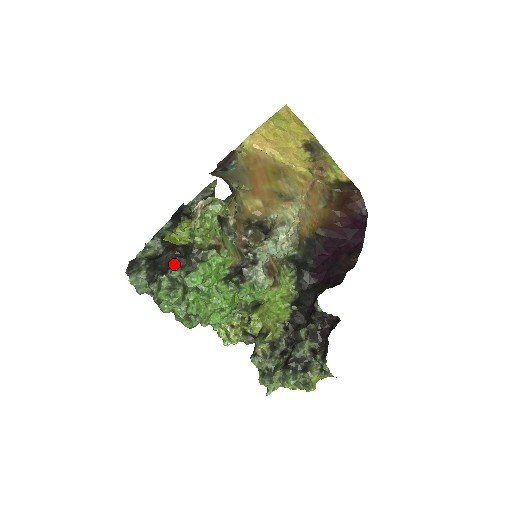
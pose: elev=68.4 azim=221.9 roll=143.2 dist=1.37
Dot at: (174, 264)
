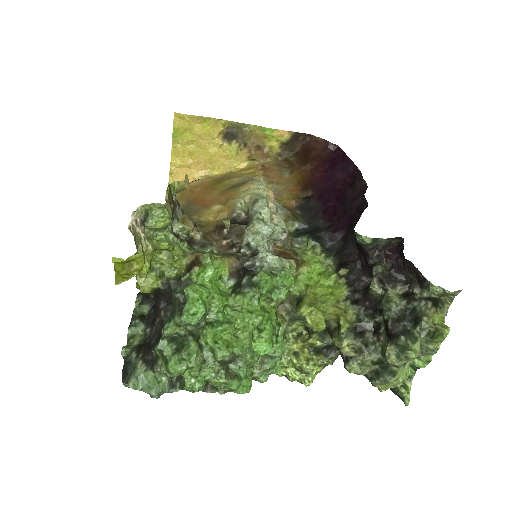
Dot at: (163, 321)
